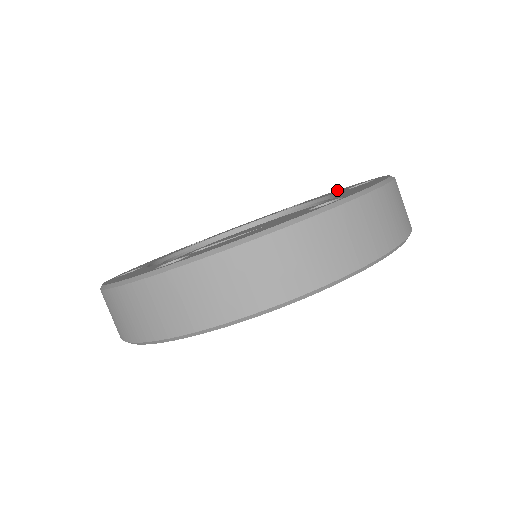
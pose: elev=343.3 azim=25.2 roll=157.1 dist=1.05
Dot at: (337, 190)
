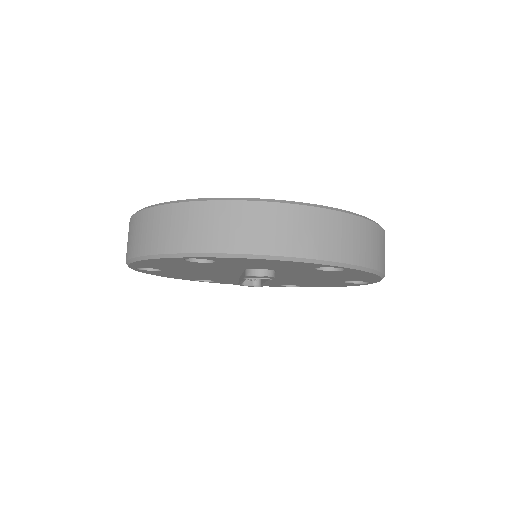
Dot at: occluded
